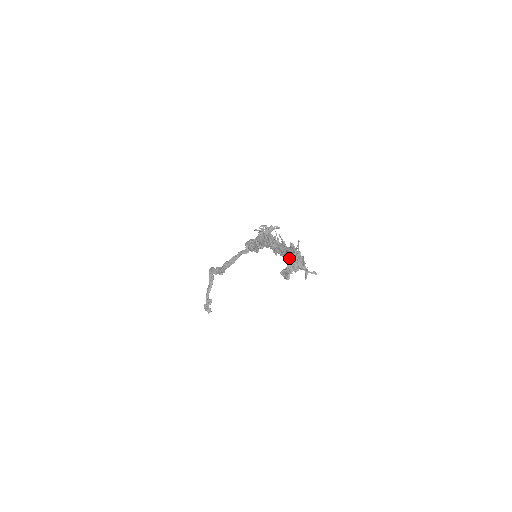
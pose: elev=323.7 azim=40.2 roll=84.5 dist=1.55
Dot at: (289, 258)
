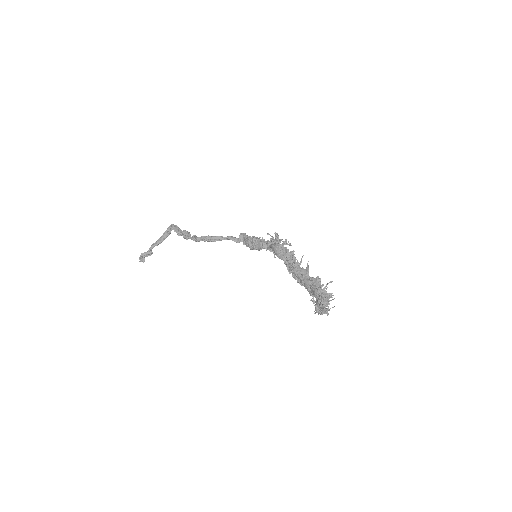
Dot at: (313, 289)
